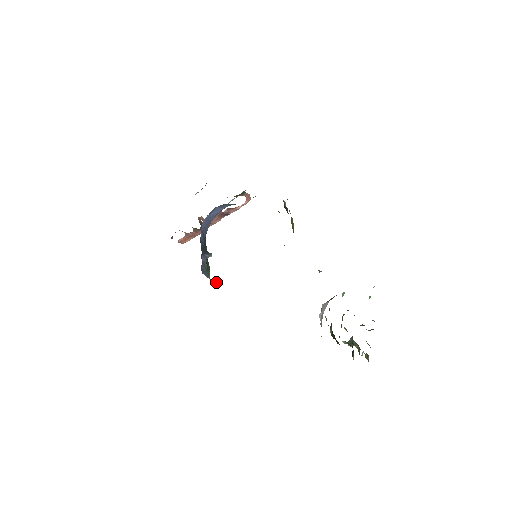
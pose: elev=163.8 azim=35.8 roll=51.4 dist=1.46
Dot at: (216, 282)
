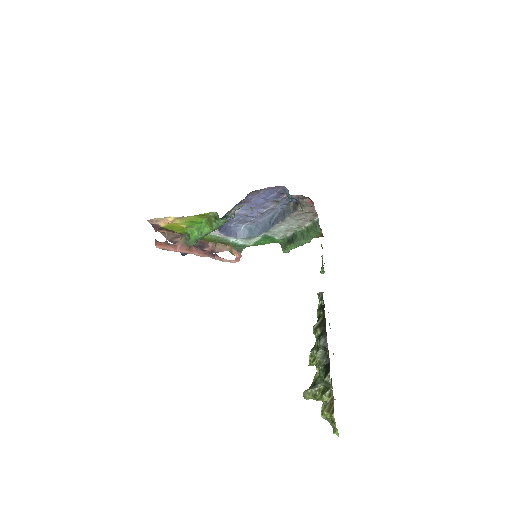
Dot at: (252, 209)
